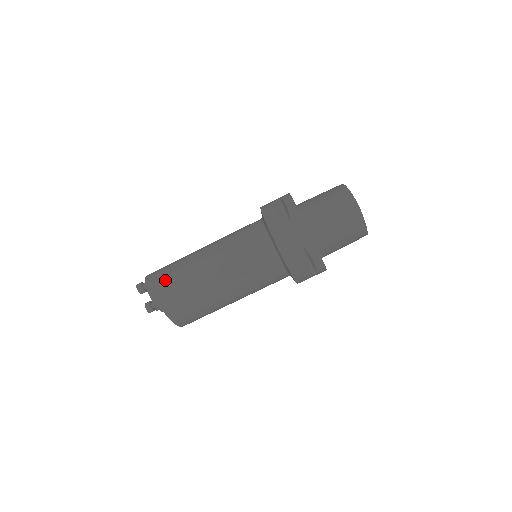
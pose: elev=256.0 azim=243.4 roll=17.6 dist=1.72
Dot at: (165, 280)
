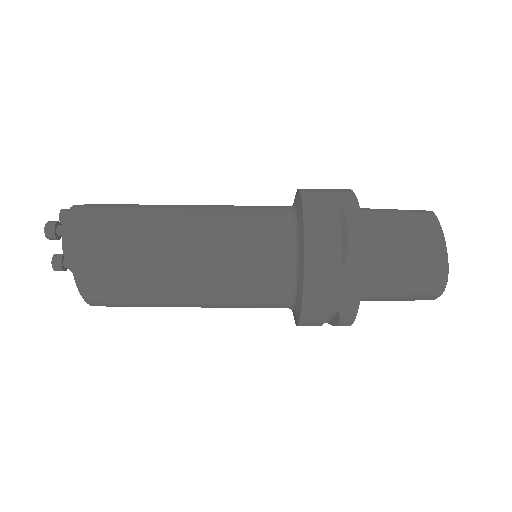
Dot at: (99, 253)
